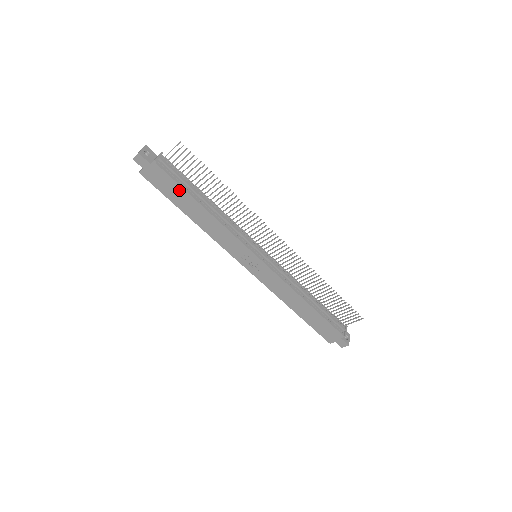
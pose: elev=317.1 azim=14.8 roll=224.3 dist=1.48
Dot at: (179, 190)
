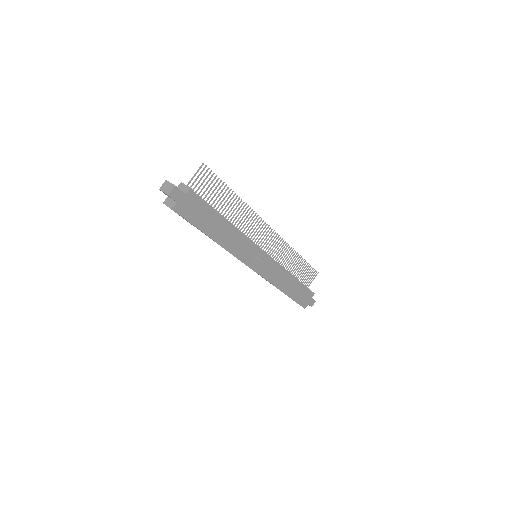
Dot at: (208, 213)
